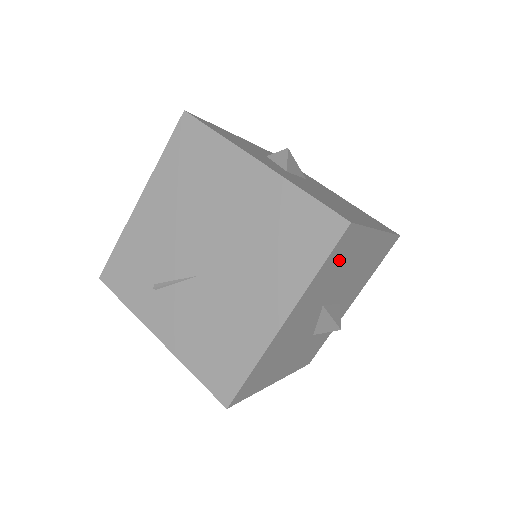
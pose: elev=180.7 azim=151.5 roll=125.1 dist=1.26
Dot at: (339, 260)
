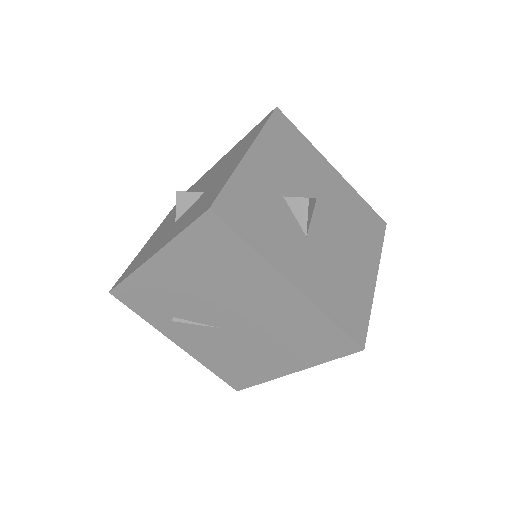
Dot at: occluded
